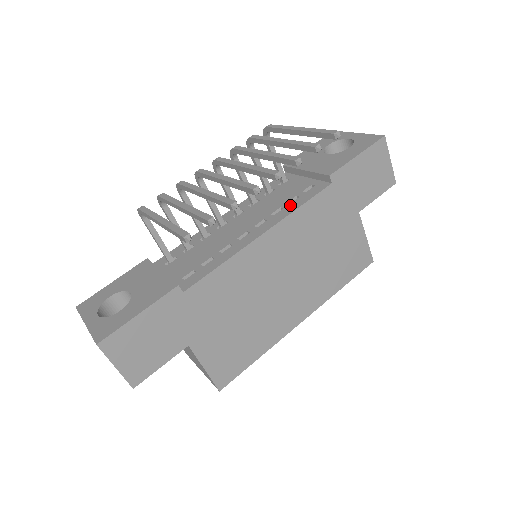
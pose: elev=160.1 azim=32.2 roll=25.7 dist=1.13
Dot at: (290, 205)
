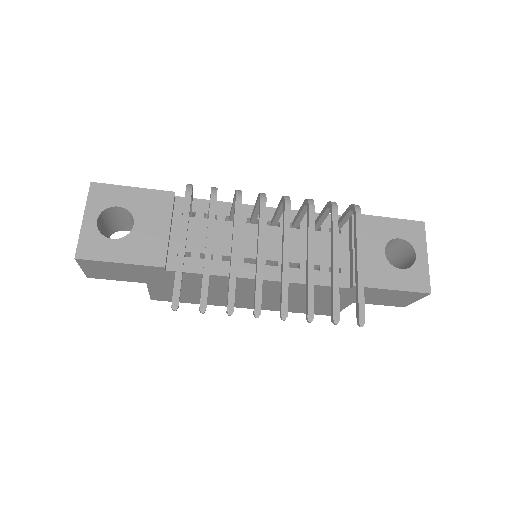
Dot at: occluded
